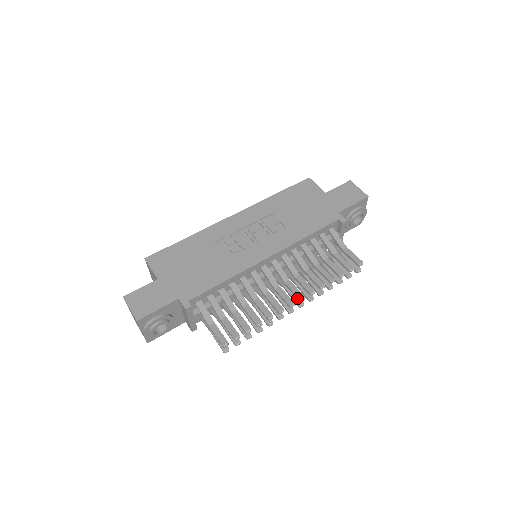
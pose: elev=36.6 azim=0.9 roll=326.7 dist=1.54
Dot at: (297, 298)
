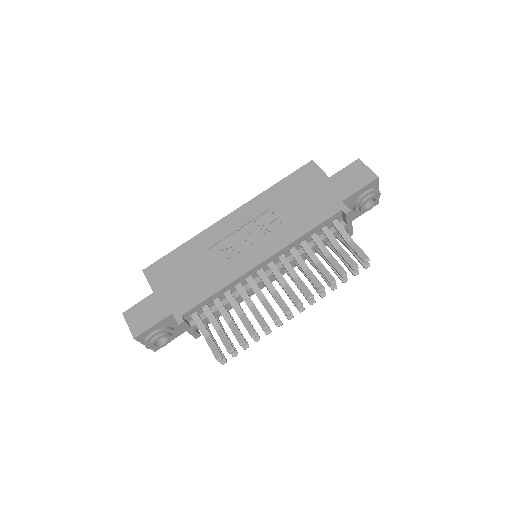
Dot at: occluded
